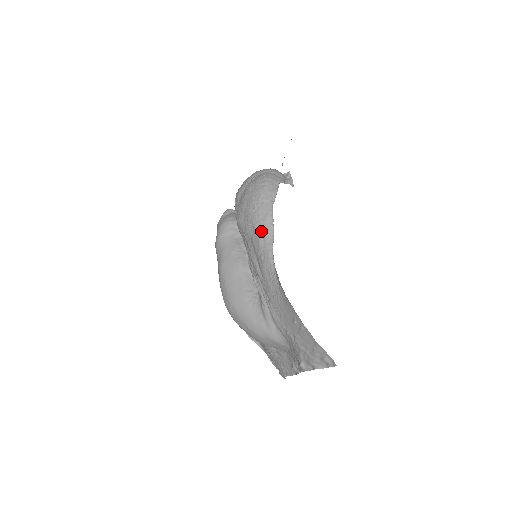
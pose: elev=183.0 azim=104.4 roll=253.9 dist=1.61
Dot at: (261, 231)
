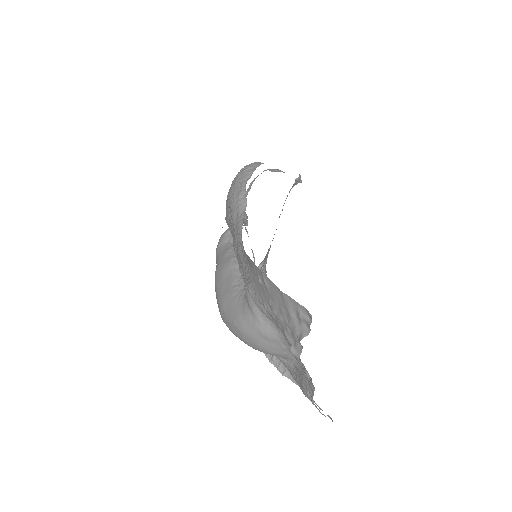
Dot at: (235, 208)
